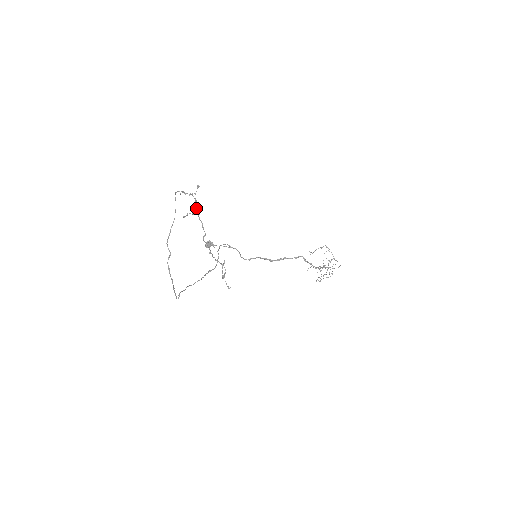
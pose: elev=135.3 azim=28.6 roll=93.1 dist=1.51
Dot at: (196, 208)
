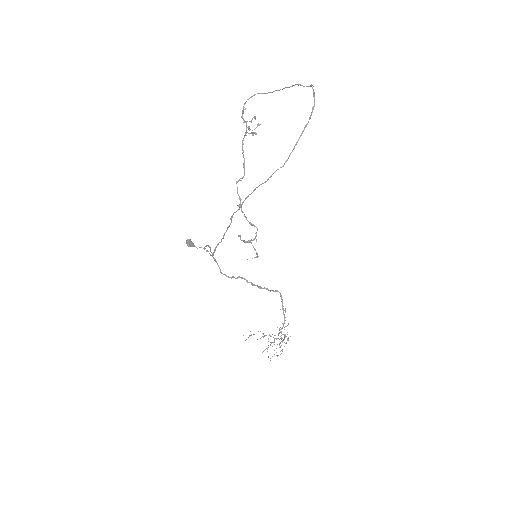
Dot at: occluded
